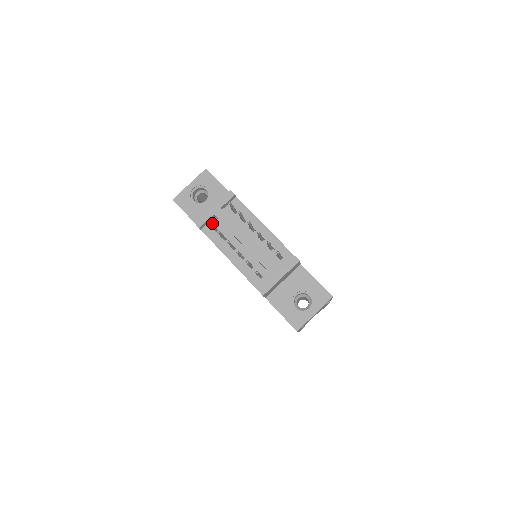
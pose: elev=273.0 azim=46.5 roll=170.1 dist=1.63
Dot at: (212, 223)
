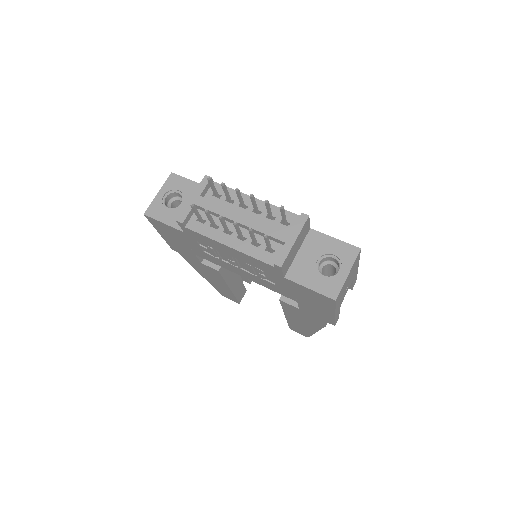
Dot at: (195, 216)
